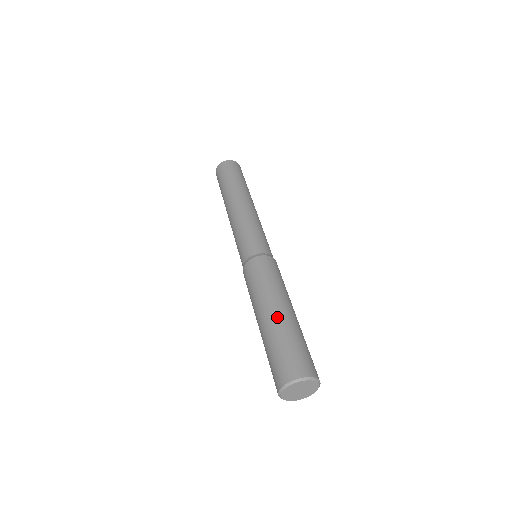
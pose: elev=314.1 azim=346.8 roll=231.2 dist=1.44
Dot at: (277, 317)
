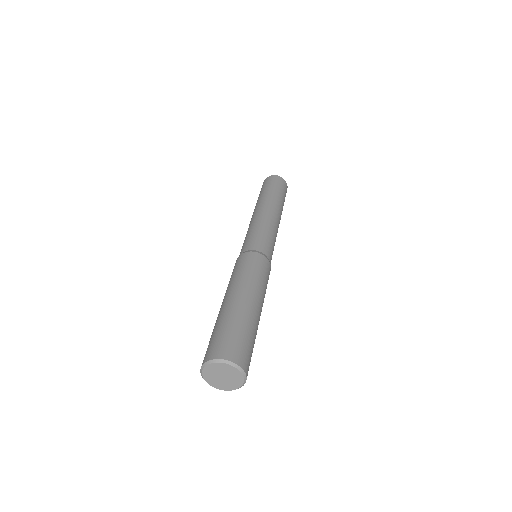
Dot at: (227, 305)
